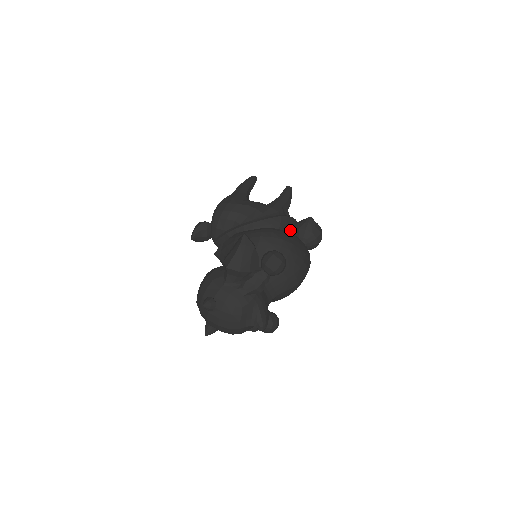
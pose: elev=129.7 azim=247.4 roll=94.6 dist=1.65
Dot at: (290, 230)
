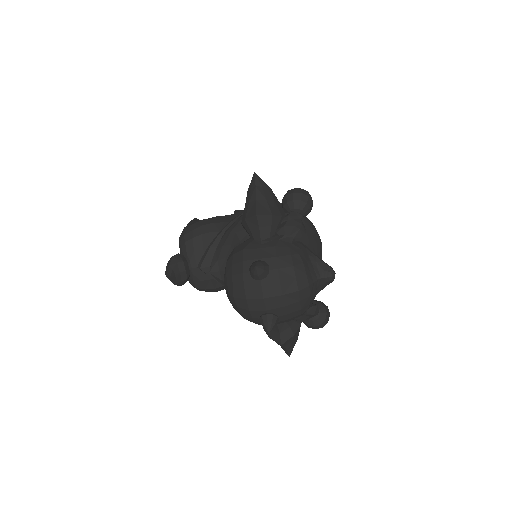
Dot at: occluded
